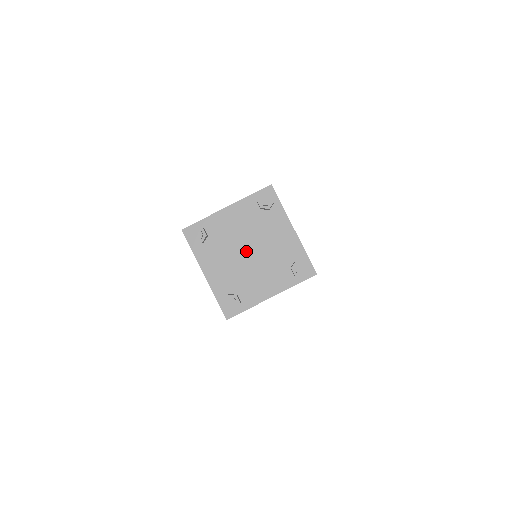
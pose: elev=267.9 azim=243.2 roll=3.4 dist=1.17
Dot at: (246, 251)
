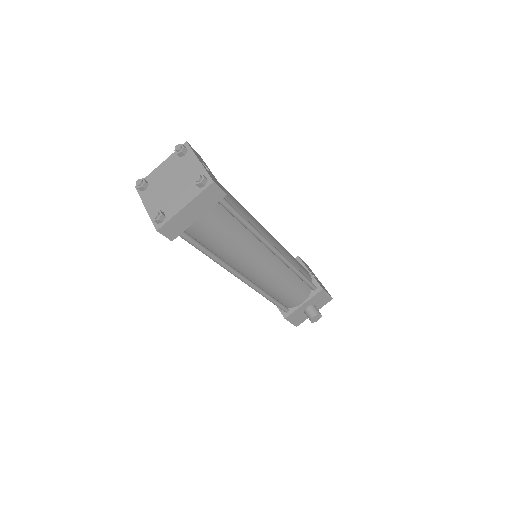
Dot at: (170, 185)
